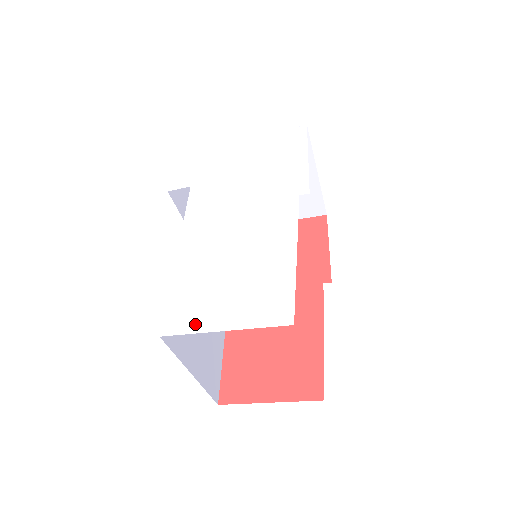
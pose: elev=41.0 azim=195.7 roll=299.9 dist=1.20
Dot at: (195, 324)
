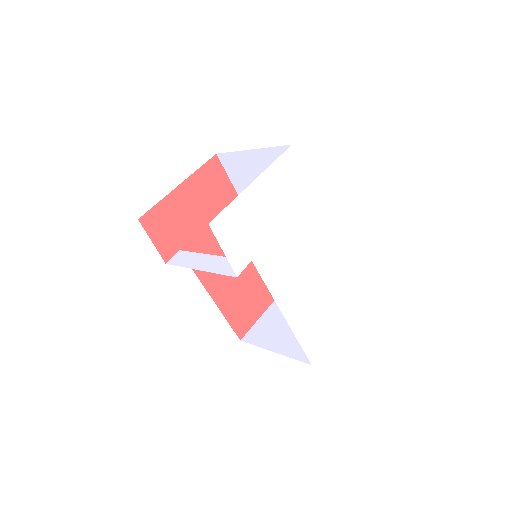
Dot at: (322, 344)
